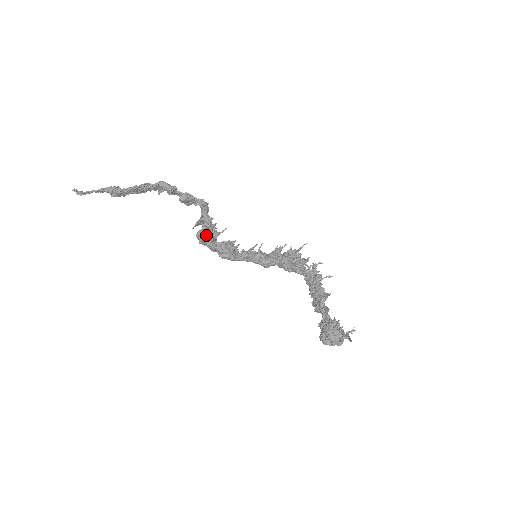
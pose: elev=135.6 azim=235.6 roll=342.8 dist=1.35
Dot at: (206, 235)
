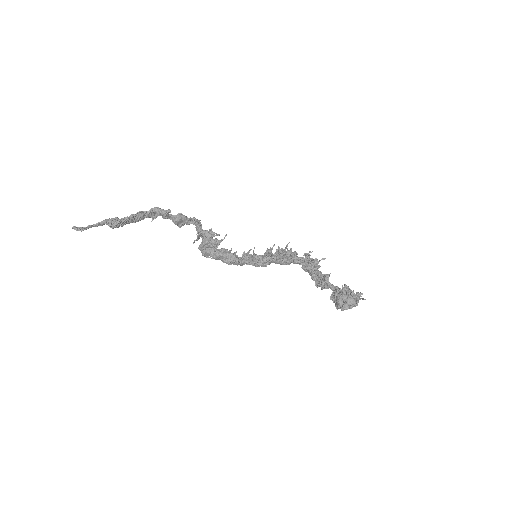
Dot at: (210, 244)
